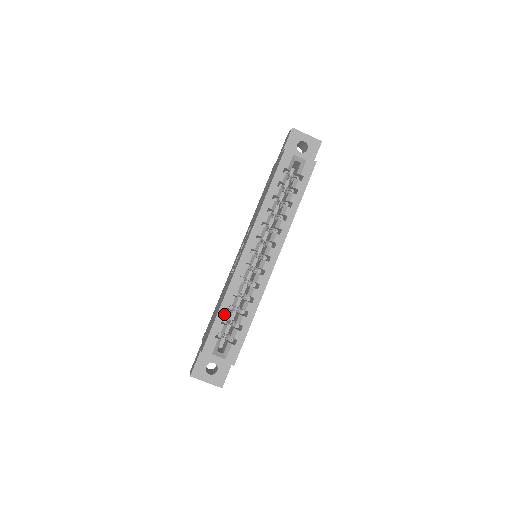
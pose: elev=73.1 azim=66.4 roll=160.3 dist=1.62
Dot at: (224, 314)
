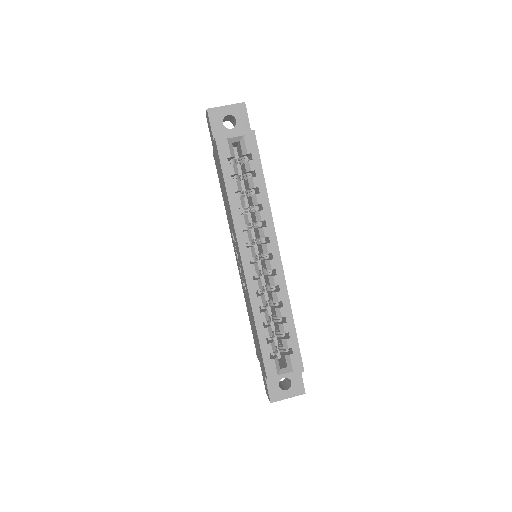
Dot at: (264, 334)
